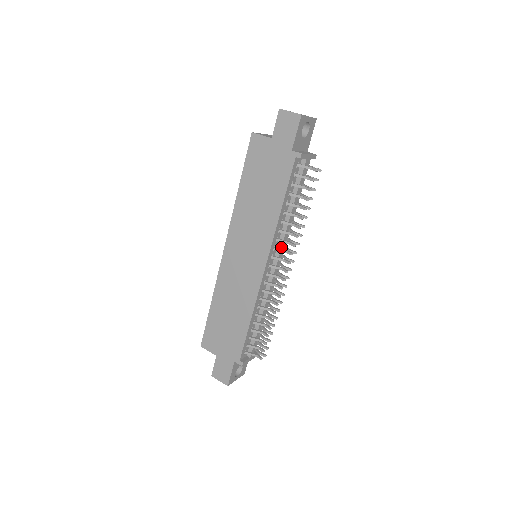
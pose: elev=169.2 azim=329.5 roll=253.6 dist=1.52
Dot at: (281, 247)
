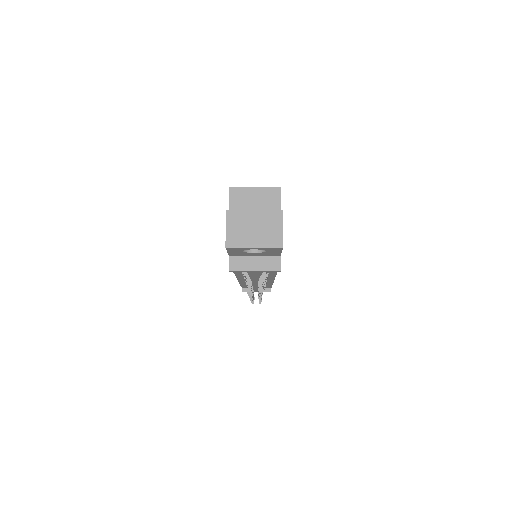
Dot at: (252, 282)
